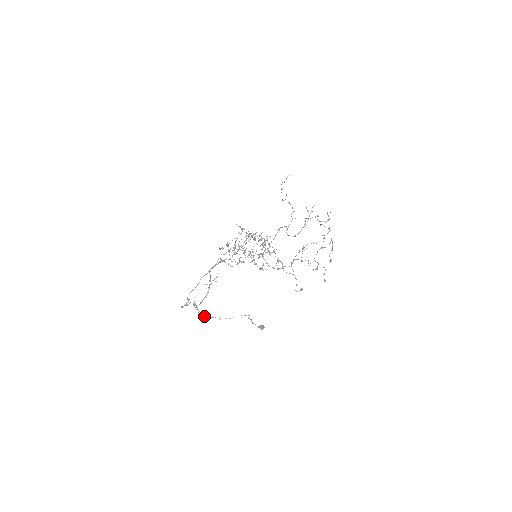
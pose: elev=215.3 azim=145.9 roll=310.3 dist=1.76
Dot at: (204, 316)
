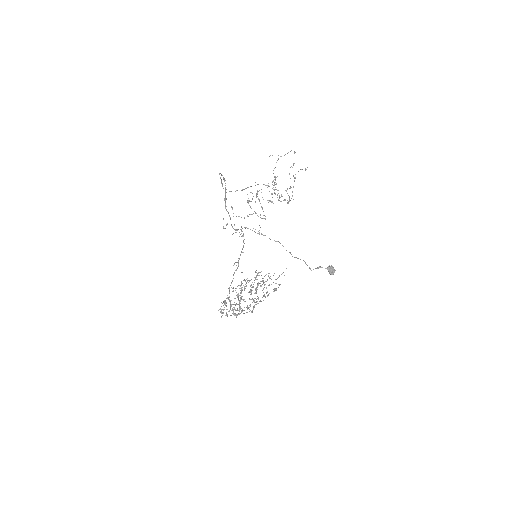
Dot at: (259, 233)
